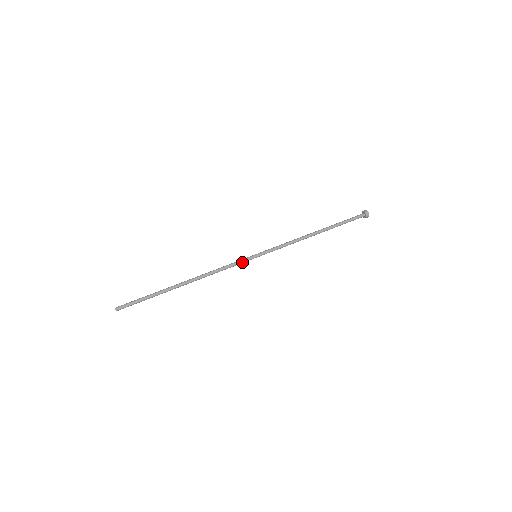
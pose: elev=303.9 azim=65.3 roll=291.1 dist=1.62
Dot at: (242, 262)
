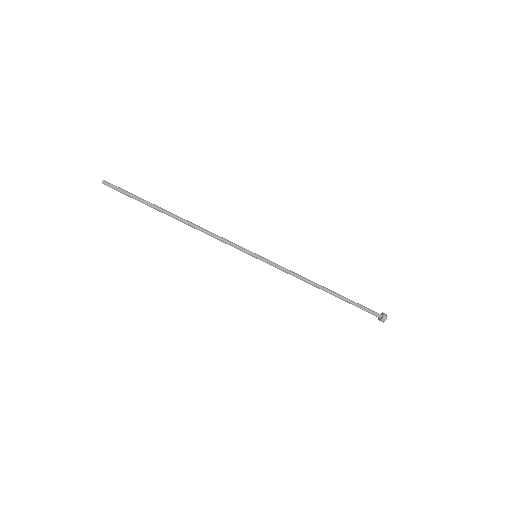
Dot at: (240, 249)
